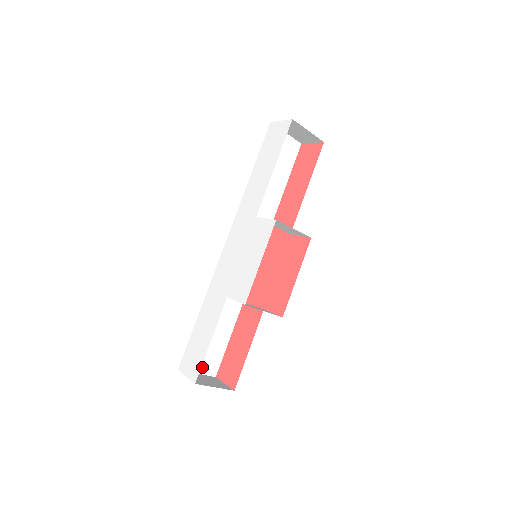
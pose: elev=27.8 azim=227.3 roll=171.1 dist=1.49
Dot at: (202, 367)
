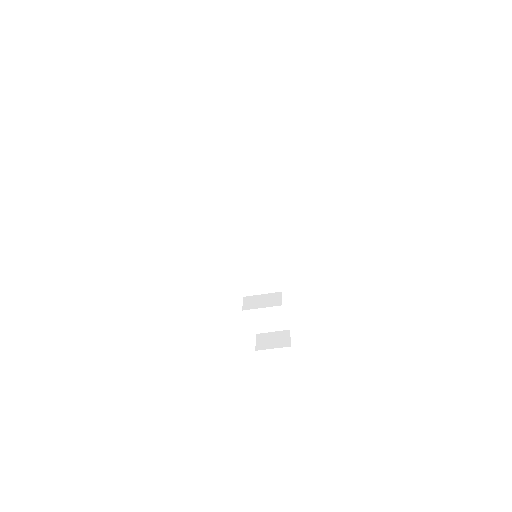
Dot at: (274, 327)
